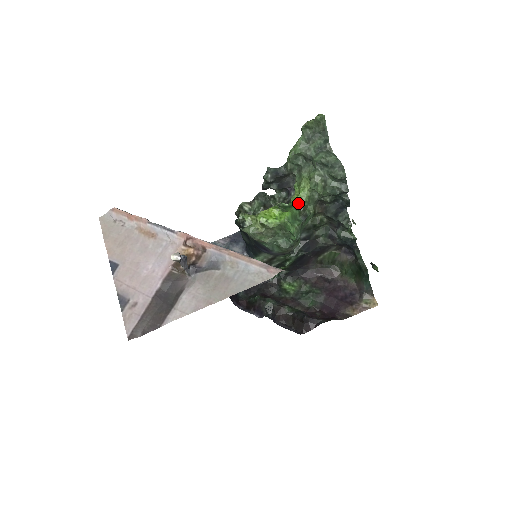
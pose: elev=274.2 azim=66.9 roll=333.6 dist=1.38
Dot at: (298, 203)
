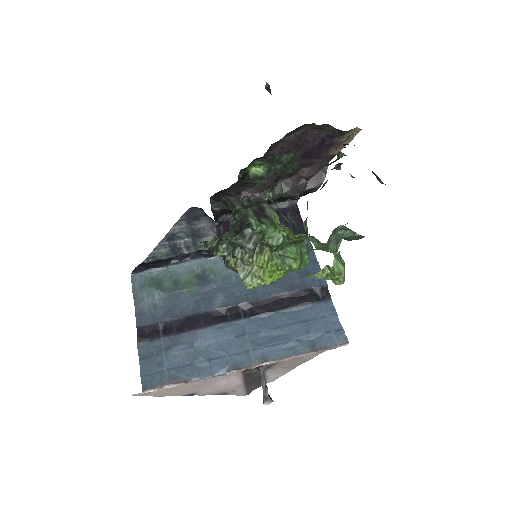
Dot at: (296, 240)
